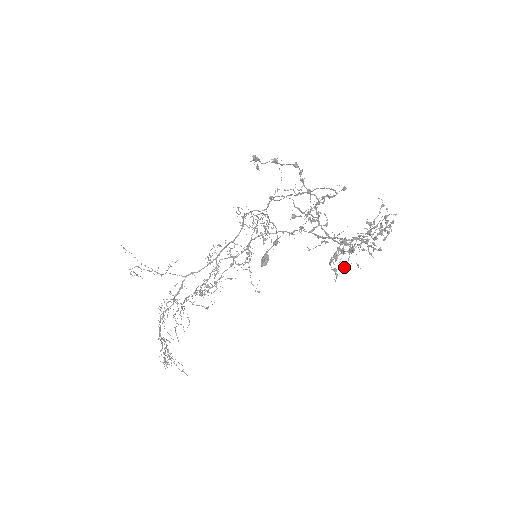
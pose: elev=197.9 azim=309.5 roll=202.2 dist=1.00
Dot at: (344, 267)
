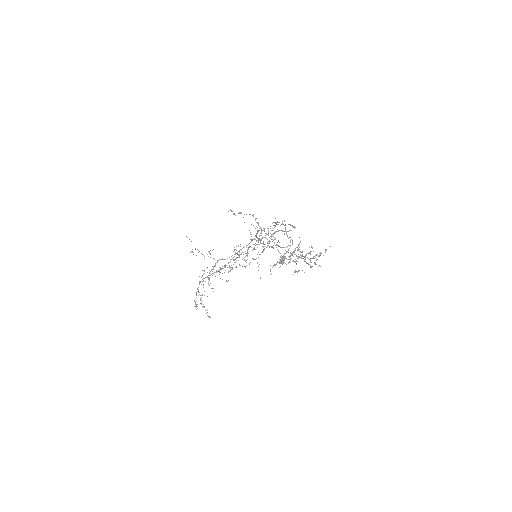
Dot at: (294, 271)
